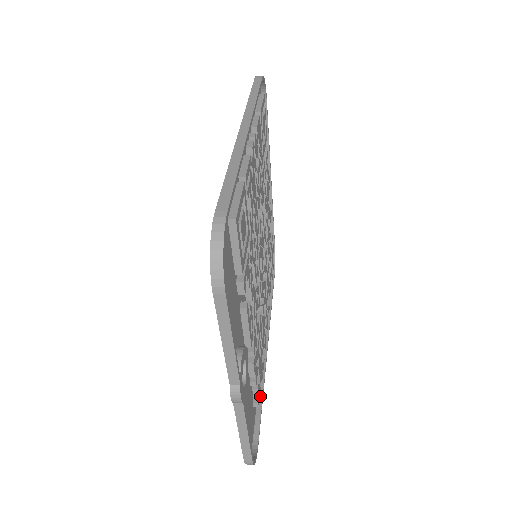
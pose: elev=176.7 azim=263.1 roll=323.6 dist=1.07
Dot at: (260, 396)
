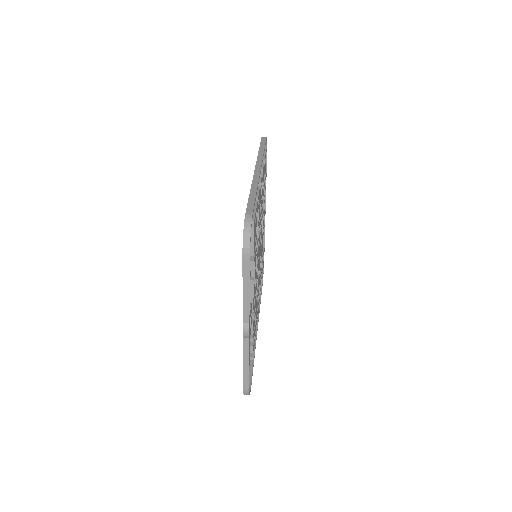
Dot at: occluded
